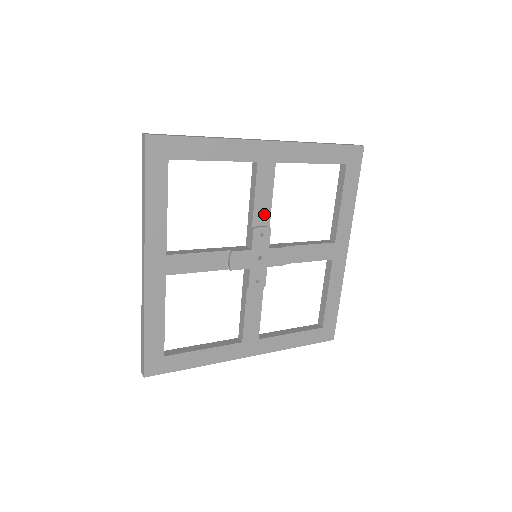
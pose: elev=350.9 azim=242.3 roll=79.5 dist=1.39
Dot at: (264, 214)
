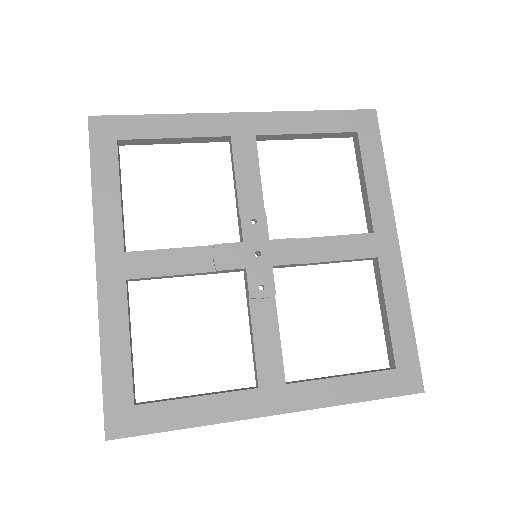
Dot at: (253, 197)
